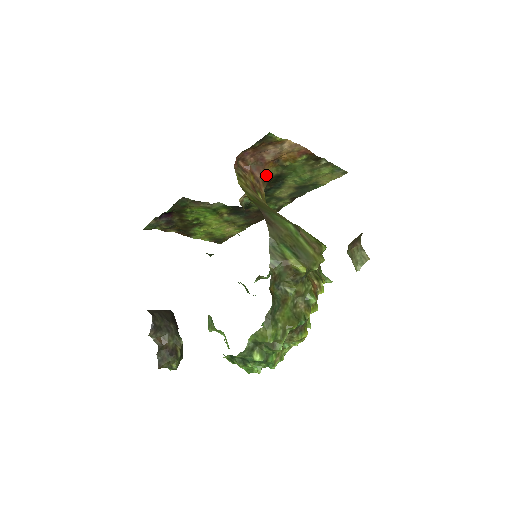
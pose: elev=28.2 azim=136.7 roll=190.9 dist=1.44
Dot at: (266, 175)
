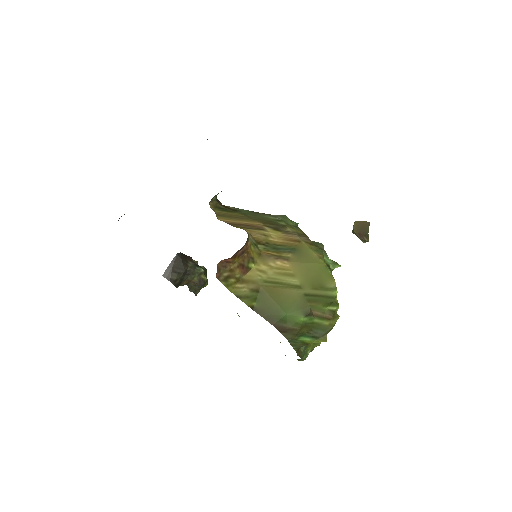
Dot at: occluded
